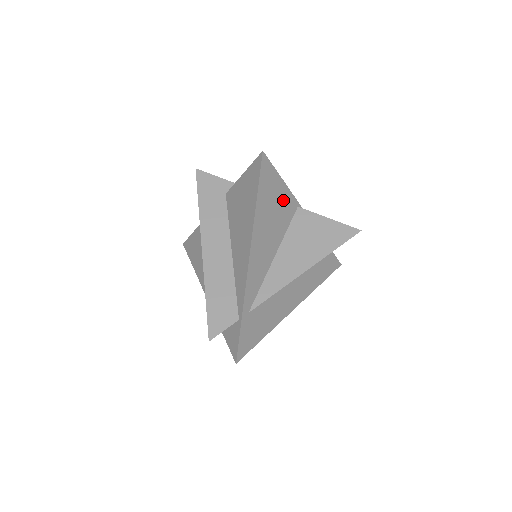
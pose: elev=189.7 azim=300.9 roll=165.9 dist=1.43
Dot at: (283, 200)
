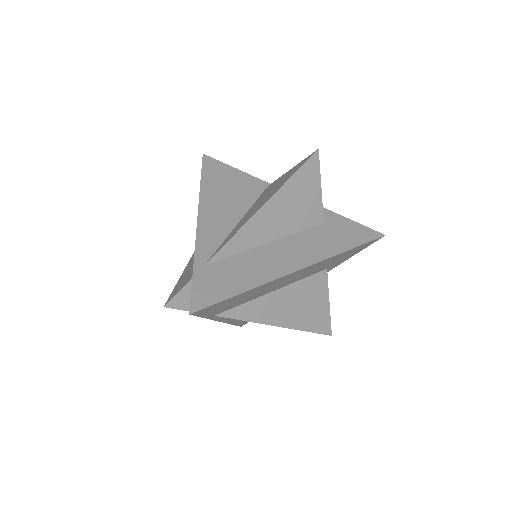
Dot at: (242, 182)
